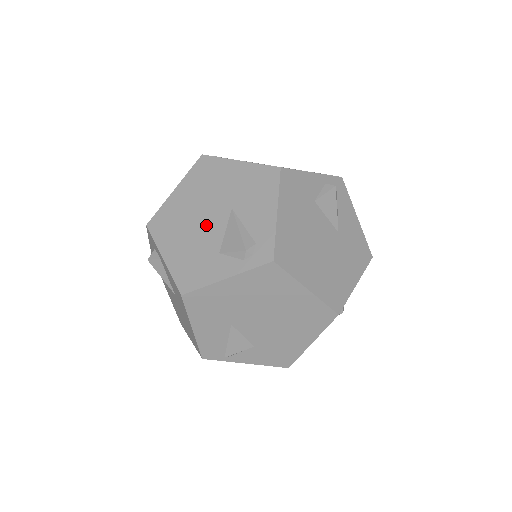
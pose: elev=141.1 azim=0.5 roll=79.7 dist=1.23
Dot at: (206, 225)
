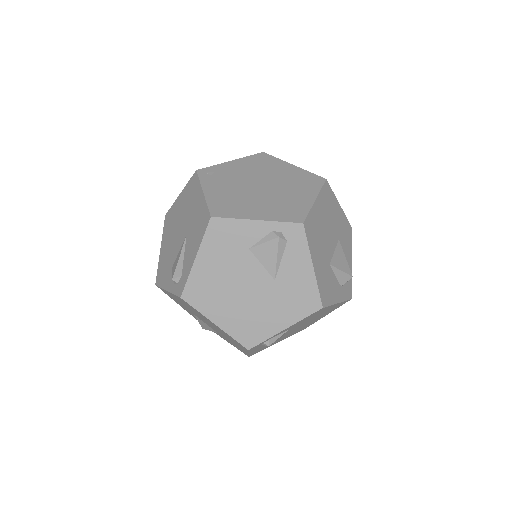
Dot at: (176, 239)
